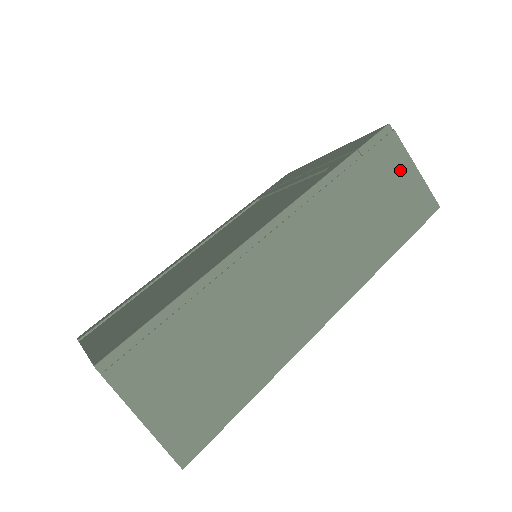
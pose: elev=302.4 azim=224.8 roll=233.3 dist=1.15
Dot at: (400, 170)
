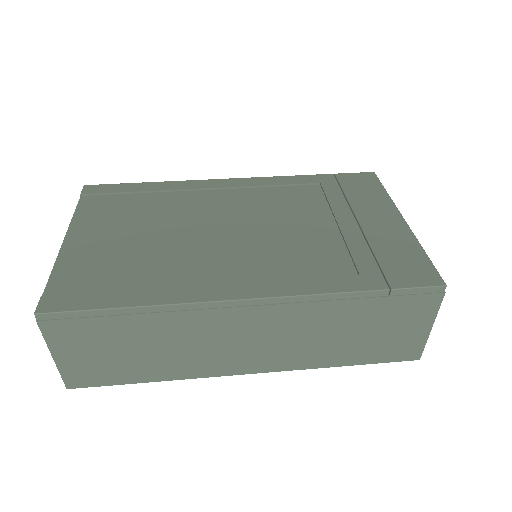
Dot at: (414, 322)
